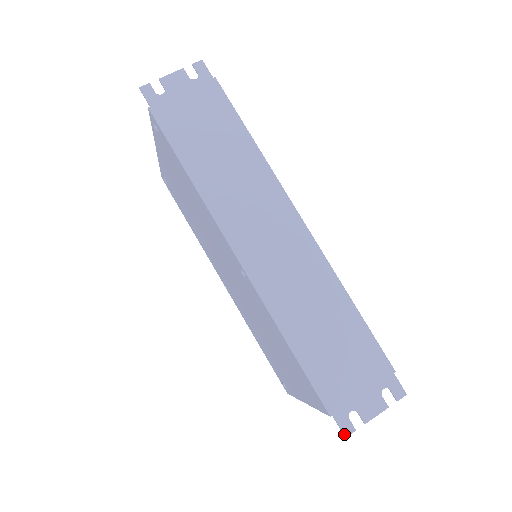
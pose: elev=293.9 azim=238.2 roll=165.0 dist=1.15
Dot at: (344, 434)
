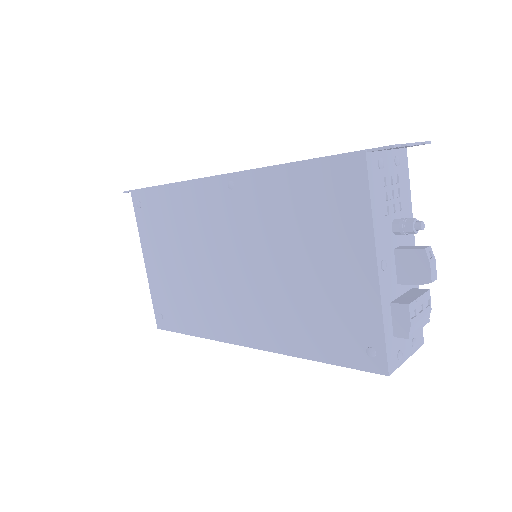
Dot at: (390, 145)
